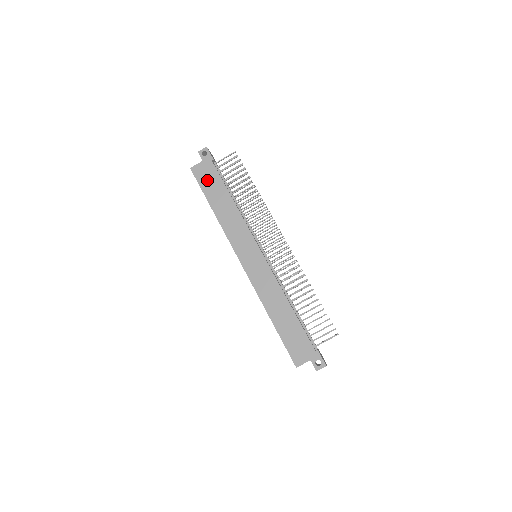
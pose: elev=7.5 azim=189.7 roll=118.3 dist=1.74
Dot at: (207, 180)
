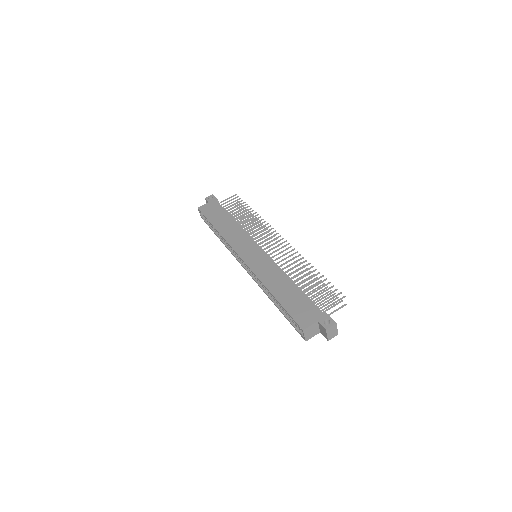
Dot at: (212, 212)
